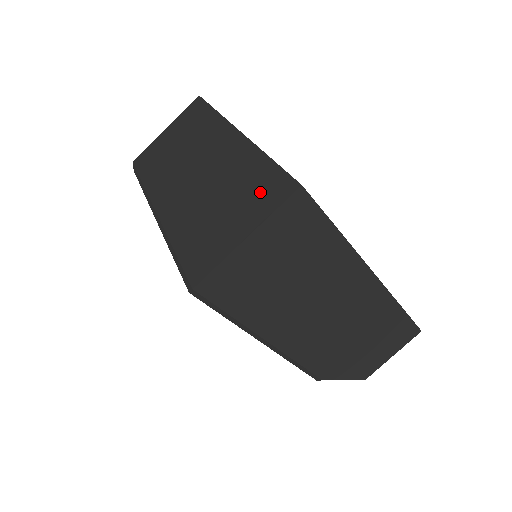
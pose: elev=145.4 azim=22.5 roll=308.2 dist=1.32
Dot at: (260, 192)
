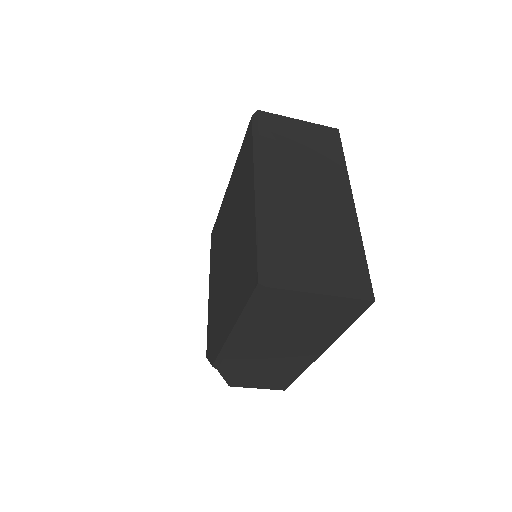
Dot at: (347, 272)
